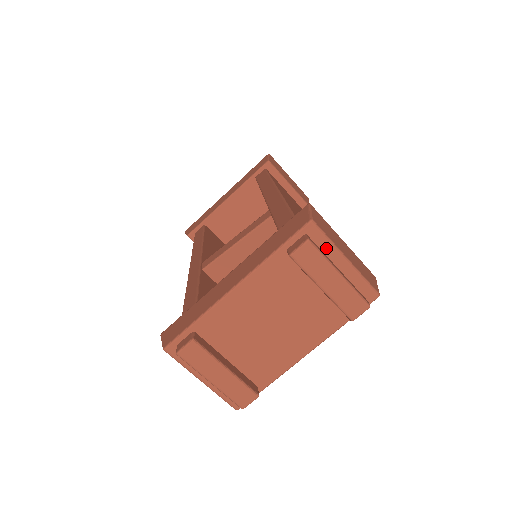
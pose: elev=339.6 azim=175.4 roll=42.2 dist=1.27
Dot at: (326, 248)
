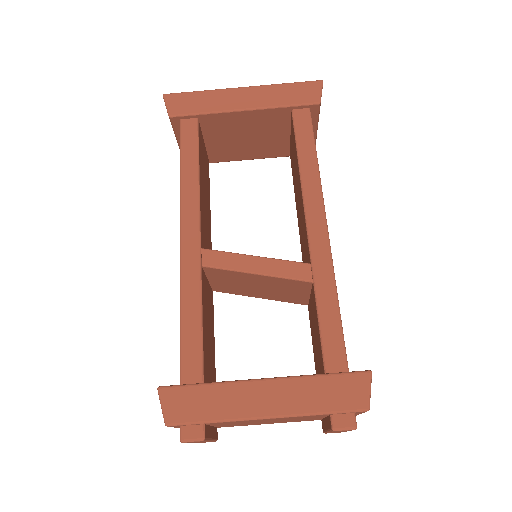
Dot at: (356, 414)
